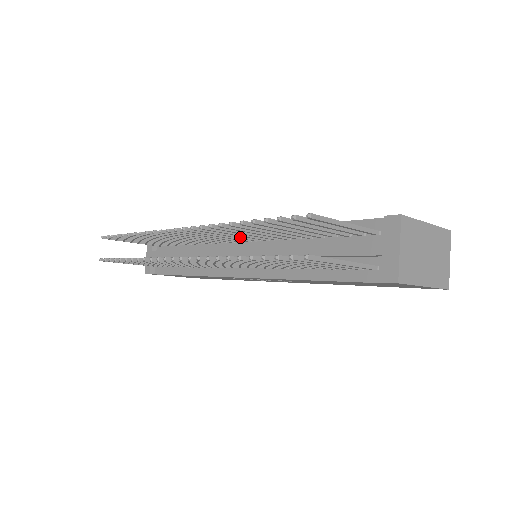
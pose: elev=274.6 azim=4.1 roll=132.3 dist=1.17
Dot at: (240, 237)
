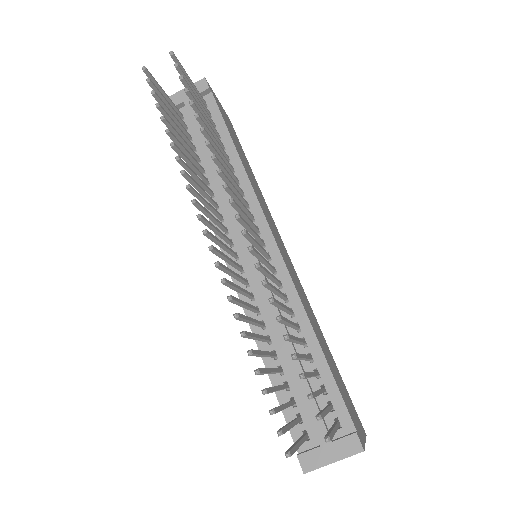
Dot at: (268, 266)
